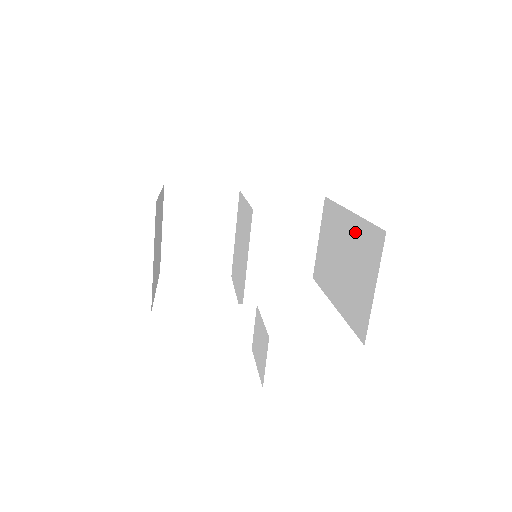
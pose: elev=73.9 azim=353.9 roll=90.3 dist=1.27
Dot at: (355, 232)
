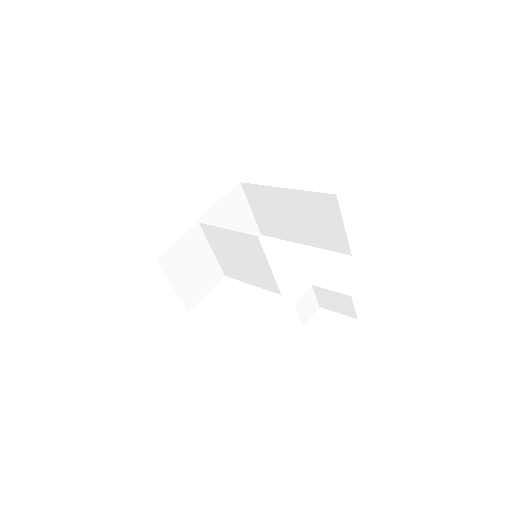
Dot at: (300, 200)
